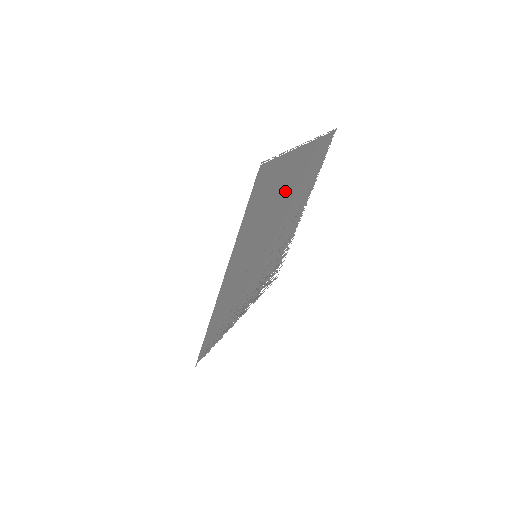
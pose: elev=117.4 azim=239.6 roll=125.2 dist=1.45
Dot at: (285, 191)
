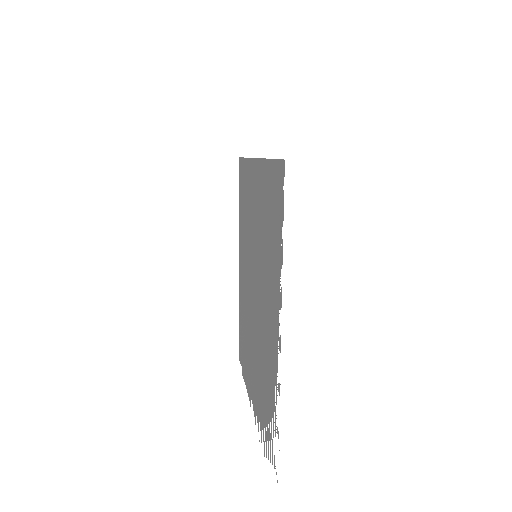
Dot at: (244, 262)
